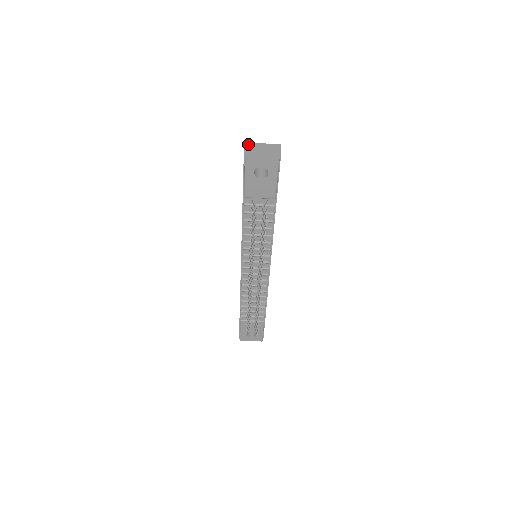
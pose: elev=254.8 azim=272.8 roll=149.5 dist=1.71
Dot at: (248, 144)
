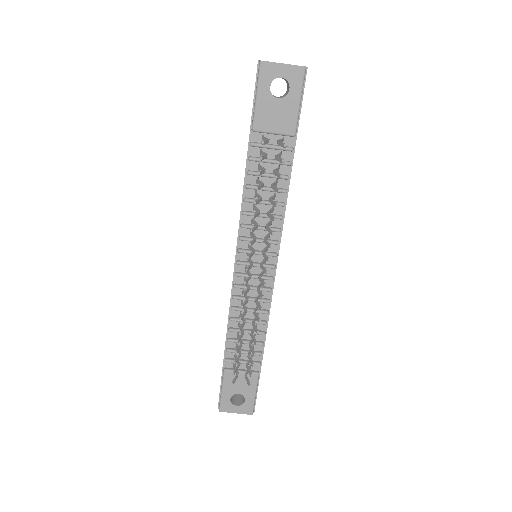
Dot at: occluded
